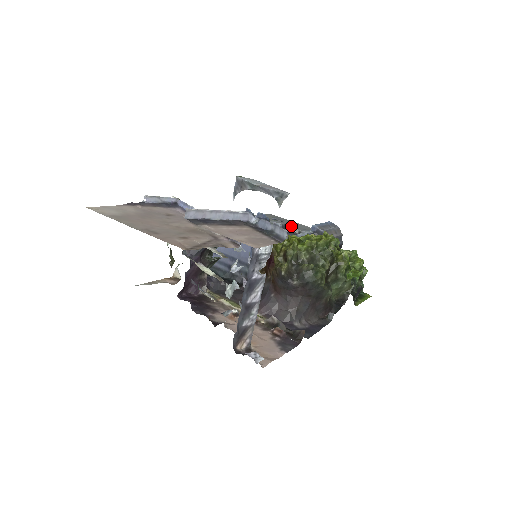
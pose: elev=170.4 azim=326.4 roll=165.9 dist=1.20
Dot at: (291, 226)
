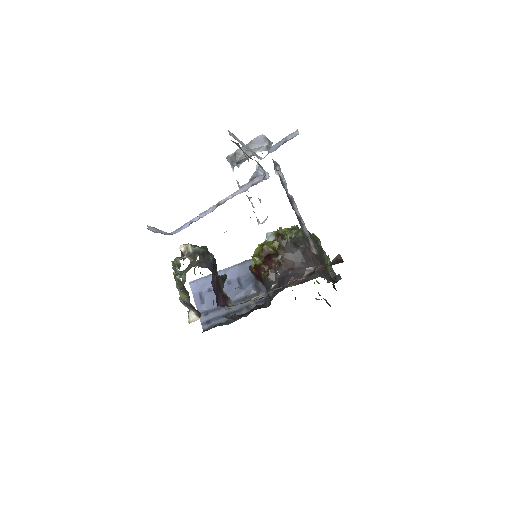
Dot at: occluded
